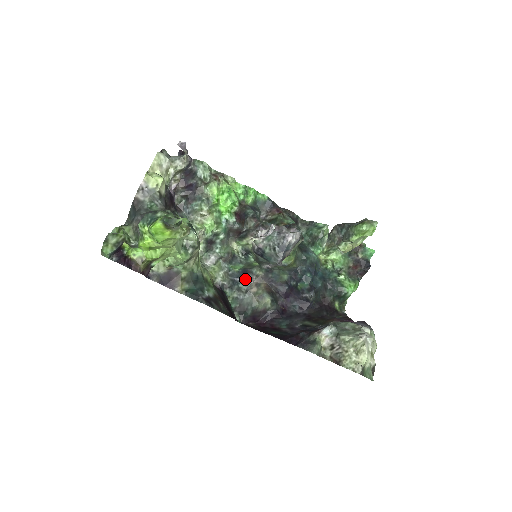
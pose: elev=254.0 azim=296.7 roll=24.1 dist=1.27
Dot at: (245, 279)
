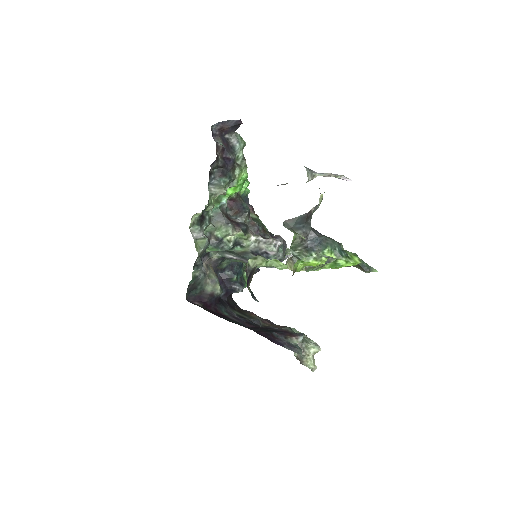
Dot at: (203, 259)
